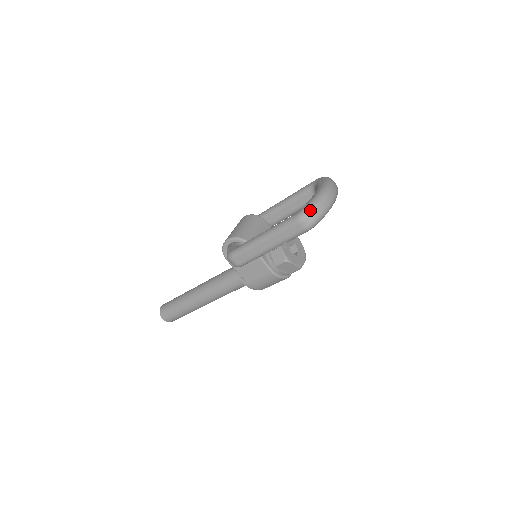
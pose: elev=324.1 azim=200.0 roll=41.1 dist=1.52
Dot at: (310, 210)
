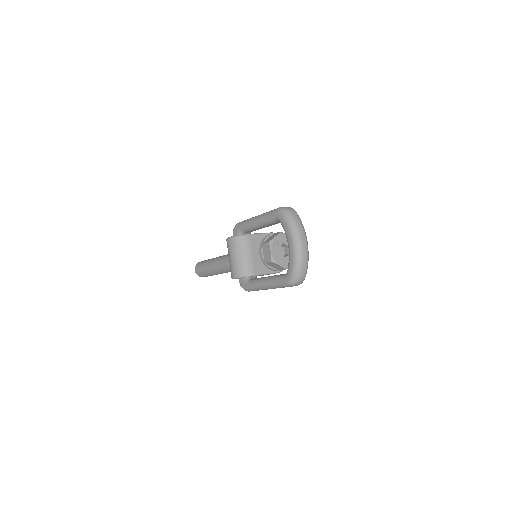
Dot at: (296, 279)
